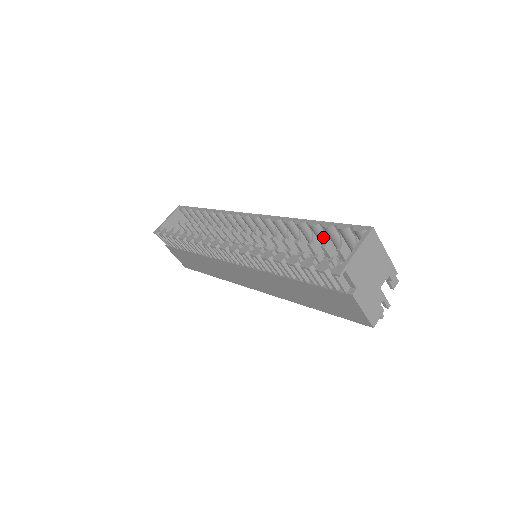
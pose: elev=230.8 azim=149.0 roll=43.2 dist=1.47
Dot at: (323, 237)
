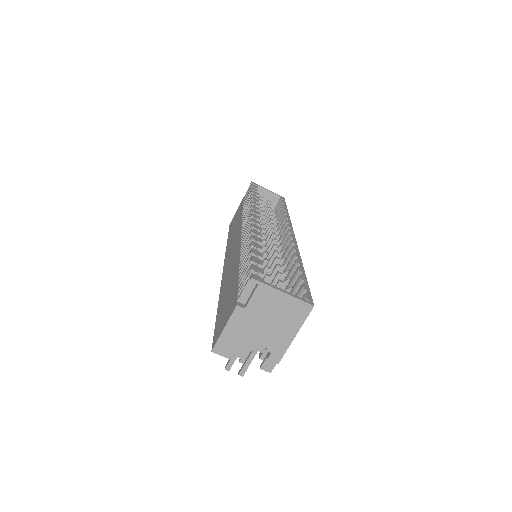
Dot at: (291, 285)
